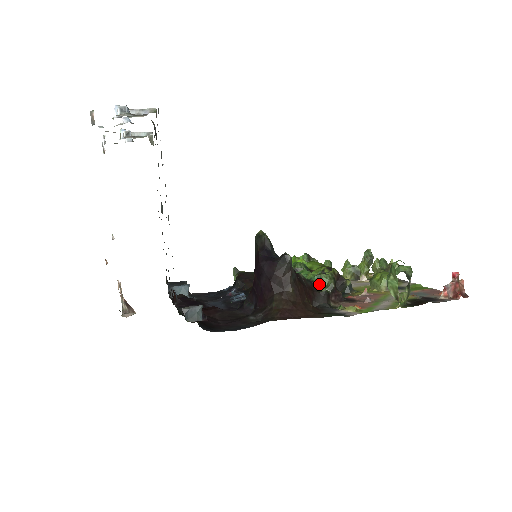
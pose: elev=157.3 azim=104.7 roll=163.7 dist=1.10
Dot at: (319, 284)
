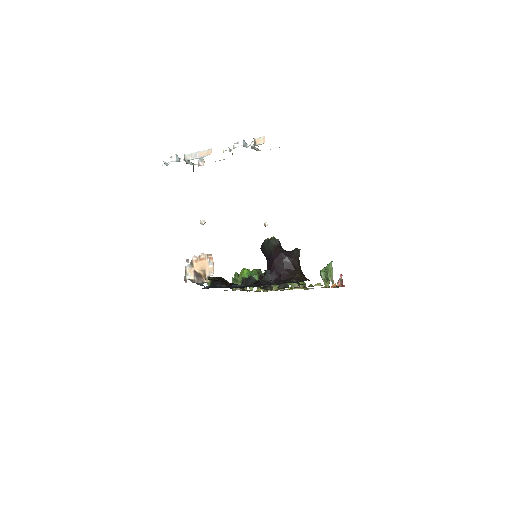
Dot at: occluded
